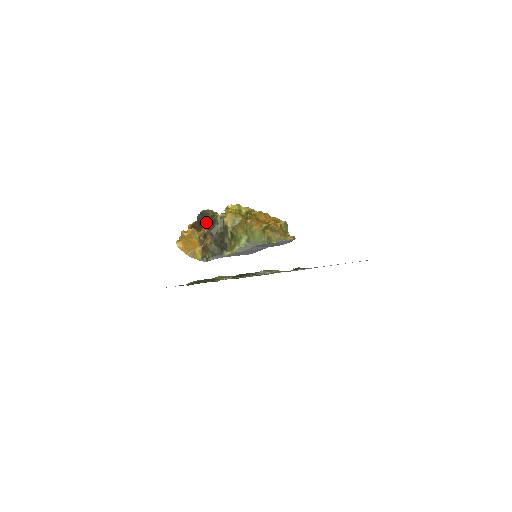
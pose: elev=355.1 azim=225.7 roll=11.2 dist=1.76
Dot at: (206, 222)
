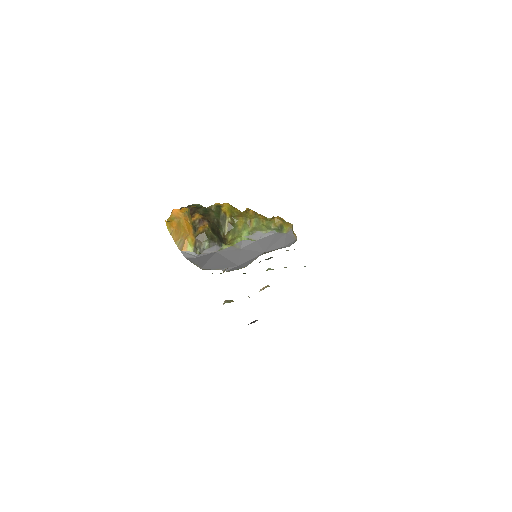
Dot at: (199, 209)
